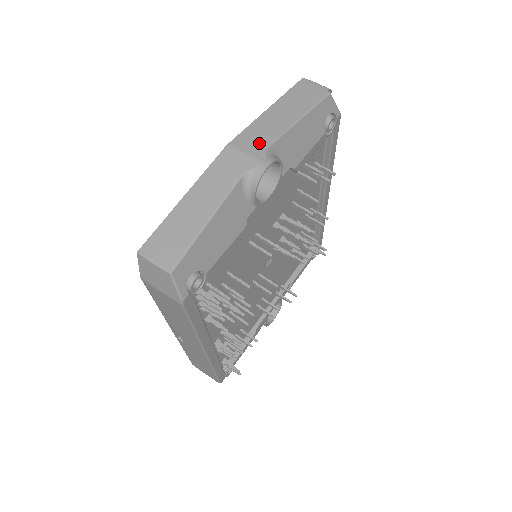
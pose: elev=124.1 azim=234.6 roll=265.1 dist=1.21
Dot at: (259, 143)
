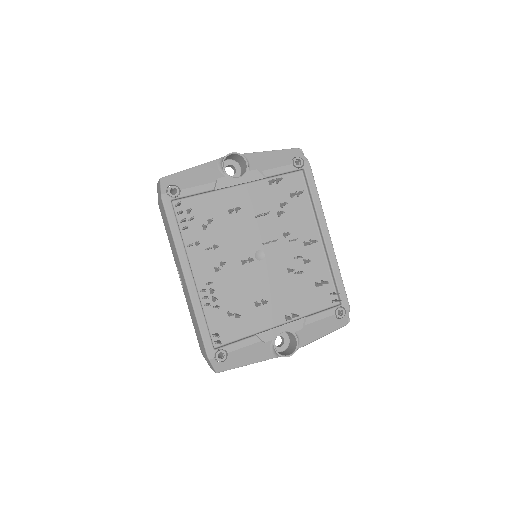
Dot at: occluded
